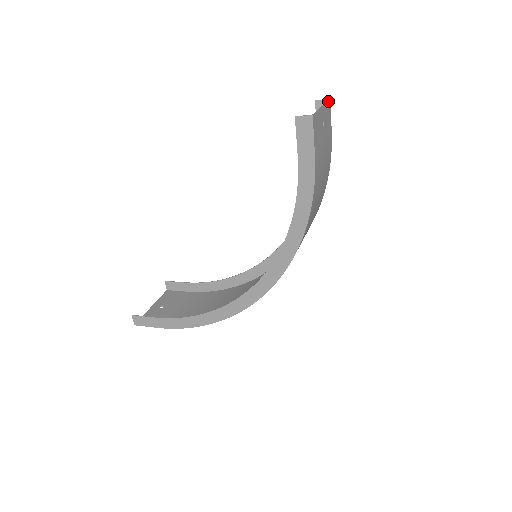
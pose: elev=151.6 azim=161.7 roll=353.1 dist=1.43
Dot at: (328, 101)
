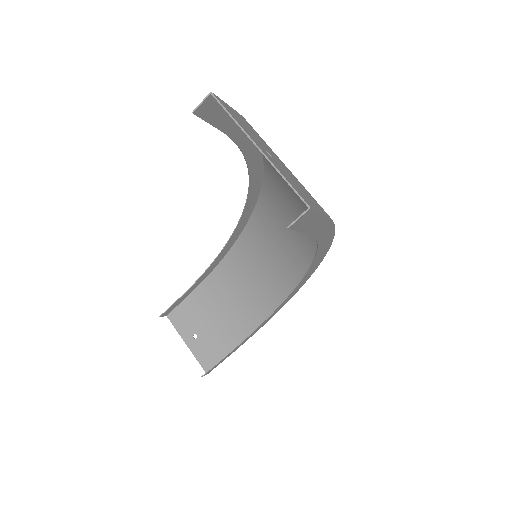
Dot at: (222, 106)
